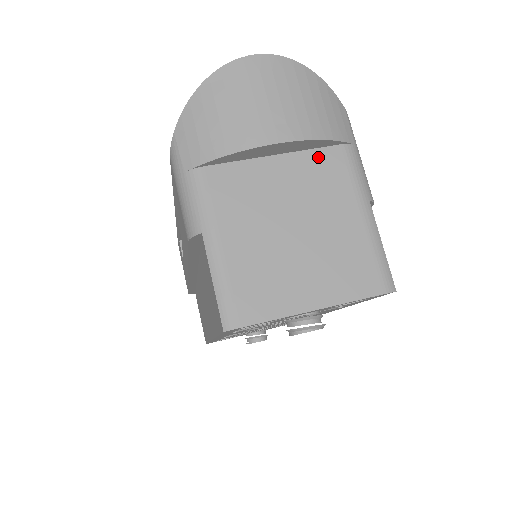
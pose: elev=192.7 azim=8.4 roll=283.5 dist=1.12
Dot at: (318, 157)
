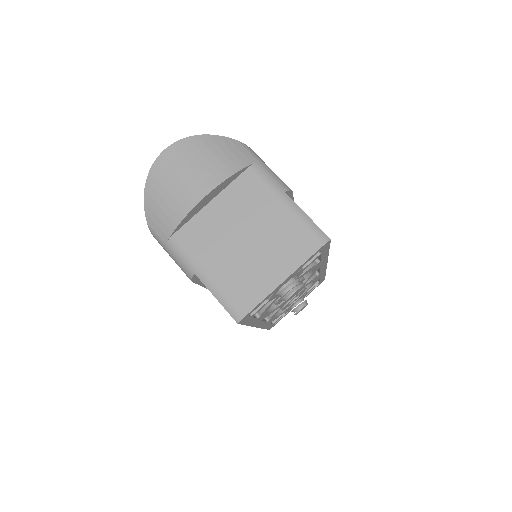
Dot at: (238, 185)
